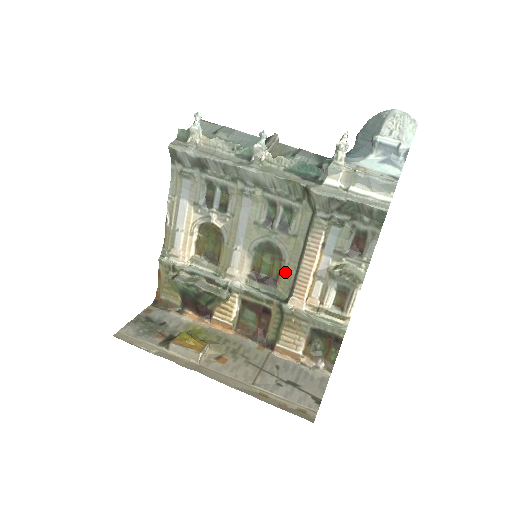
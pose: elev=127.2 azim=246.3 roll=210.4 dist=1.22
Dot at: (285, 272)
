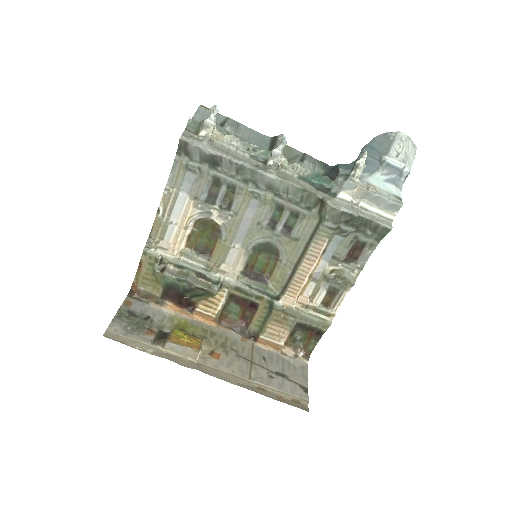
Dot at: (280, 271)
